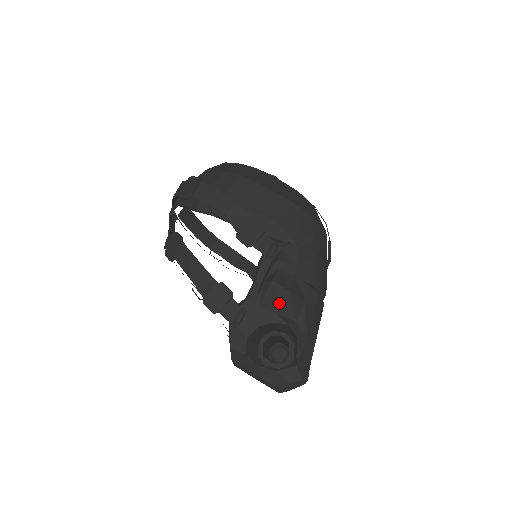
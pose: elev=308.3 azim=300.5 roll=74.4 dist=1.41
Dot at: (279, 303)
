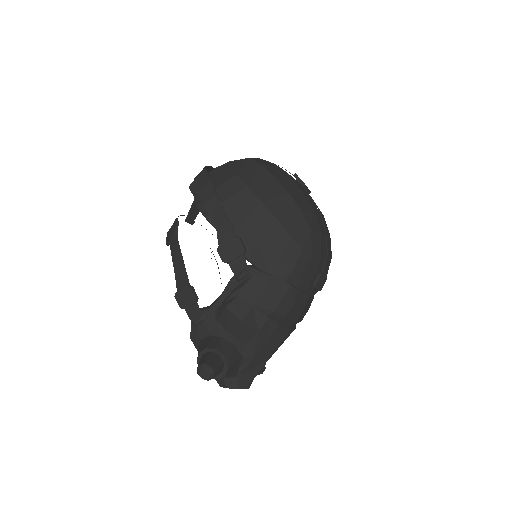
Dot at: (230, 325)
